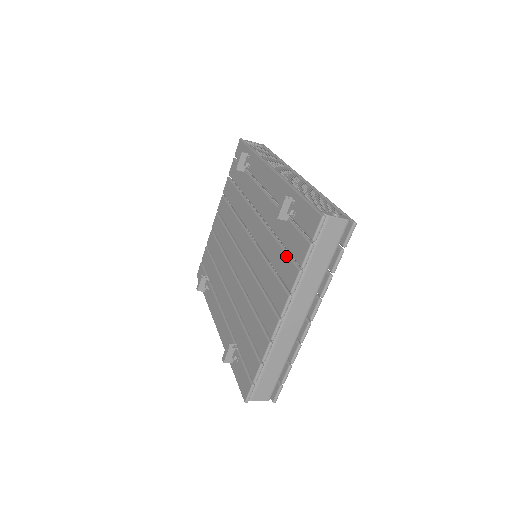
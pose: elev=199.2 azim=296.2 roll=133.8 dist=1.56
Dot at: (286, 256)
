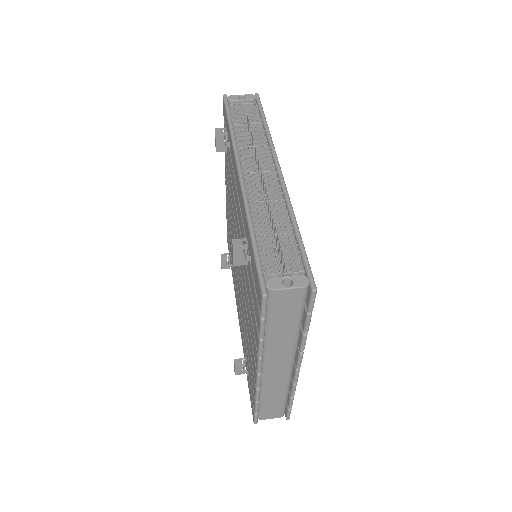
Dot at: (252, 307)
